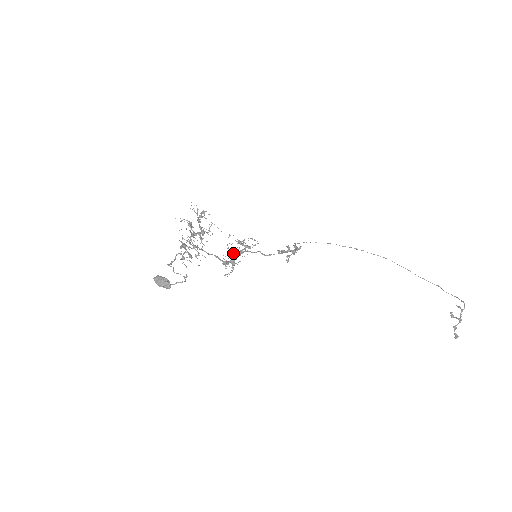
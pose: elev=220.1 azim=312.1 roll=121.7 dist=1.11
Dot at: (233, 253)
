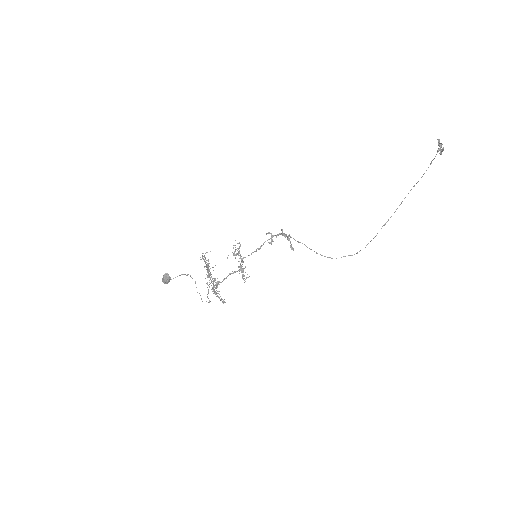
Dot at: (240, 266)
